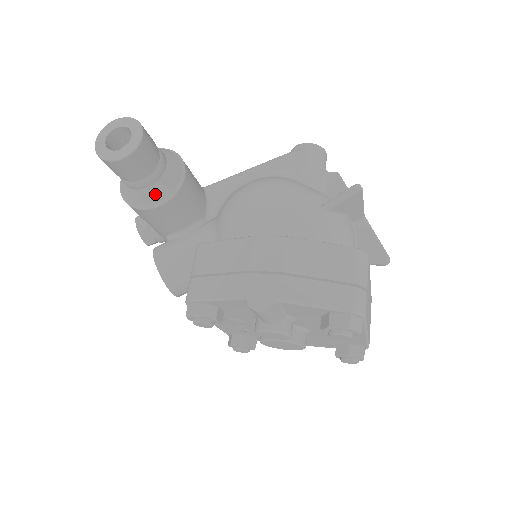
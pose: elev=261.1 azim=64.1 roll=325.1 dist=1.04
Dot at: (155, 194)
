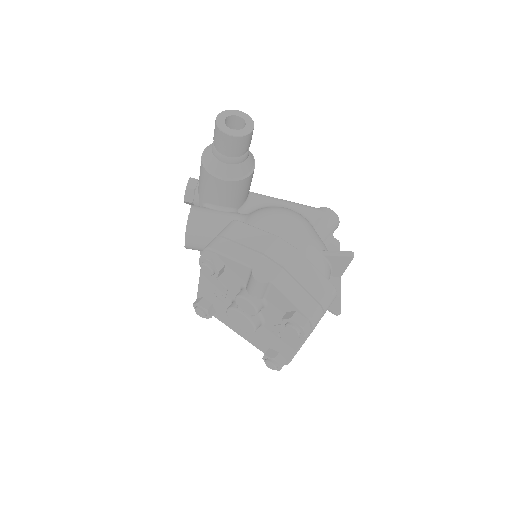
Dot at: (227, 171)
